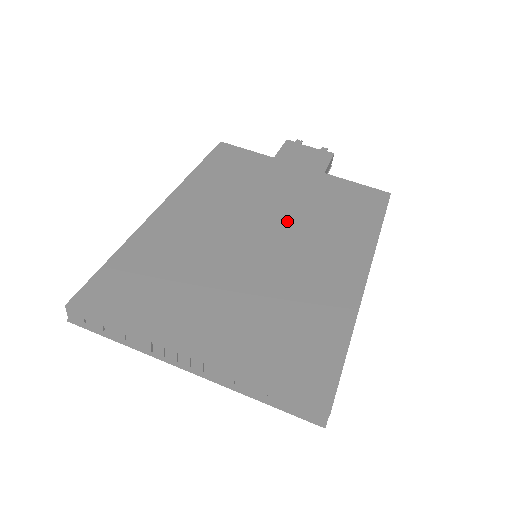
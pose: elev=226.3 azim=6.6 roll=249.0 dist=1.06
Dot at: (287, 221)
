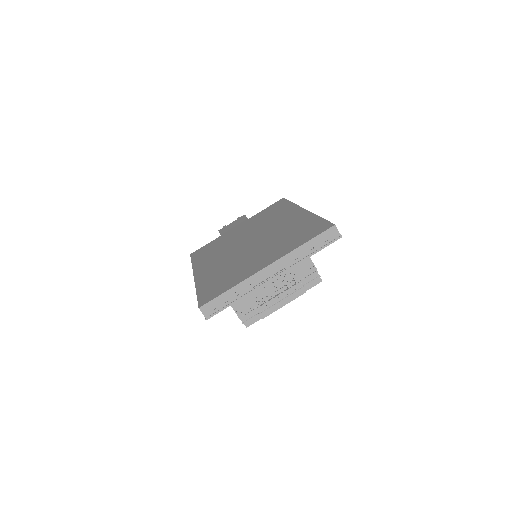
Dot at: (253, 233)
